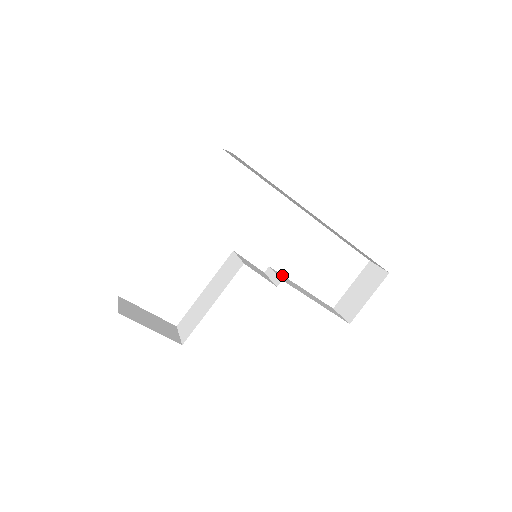
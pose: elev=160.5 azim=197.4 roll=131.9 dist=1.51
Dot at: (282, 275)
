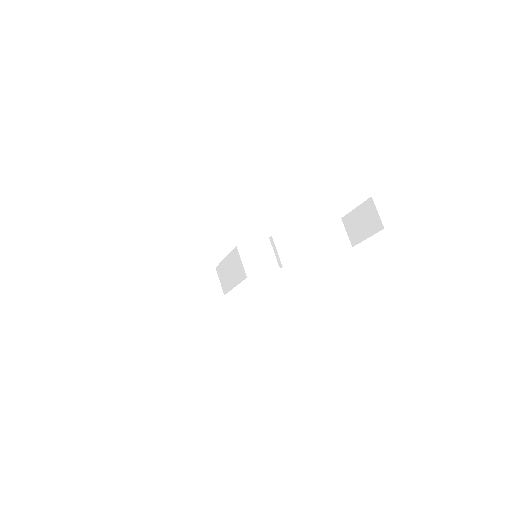
Dot at: (285, 233)
